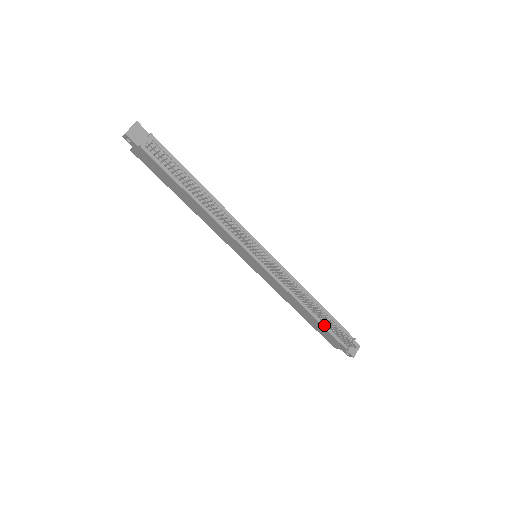
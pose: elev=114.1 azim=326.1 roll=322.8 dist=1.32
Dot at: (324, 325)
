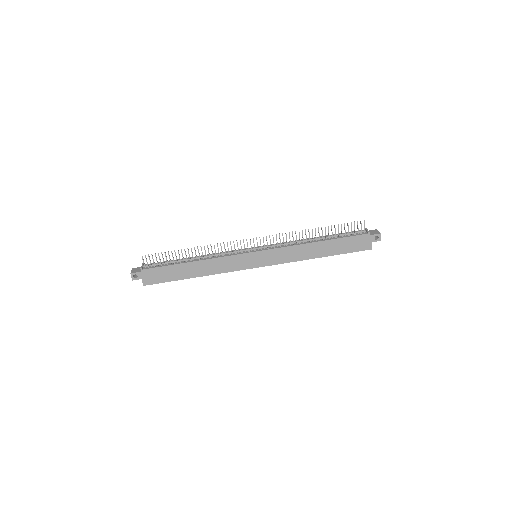
Dot at: (336, 238)
